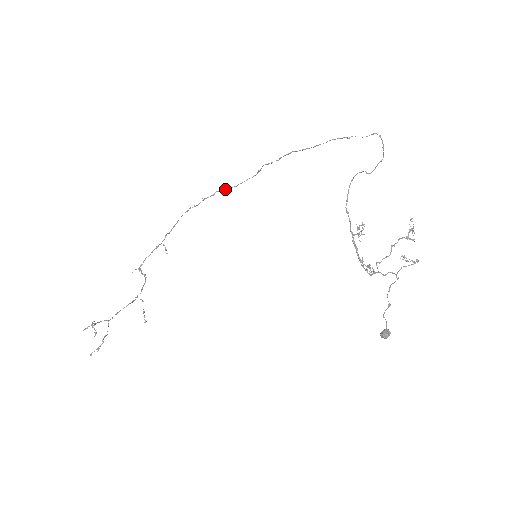
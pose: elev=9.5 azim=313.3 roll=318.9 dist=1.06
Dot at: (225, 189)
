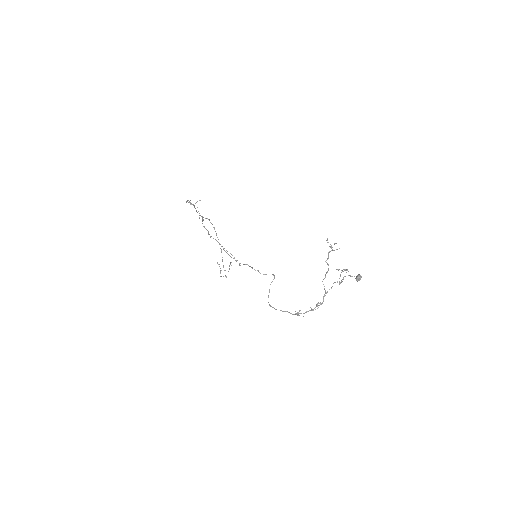
Dot at: occluded
